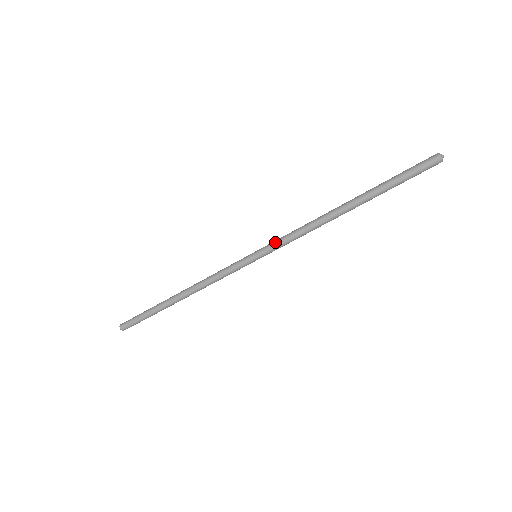
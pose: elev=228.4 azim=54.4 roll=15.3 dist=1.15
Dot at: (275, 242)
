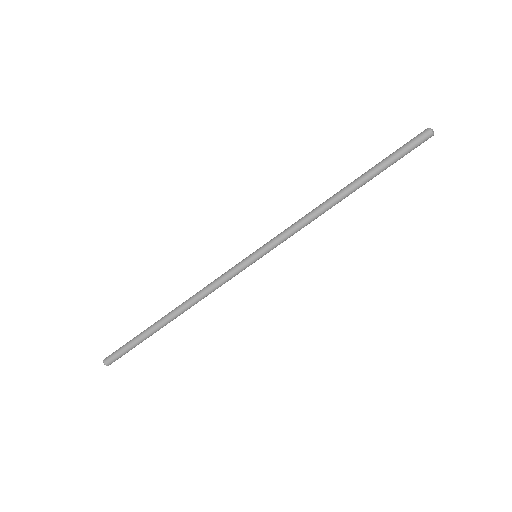
Dot at: (275, 237)
